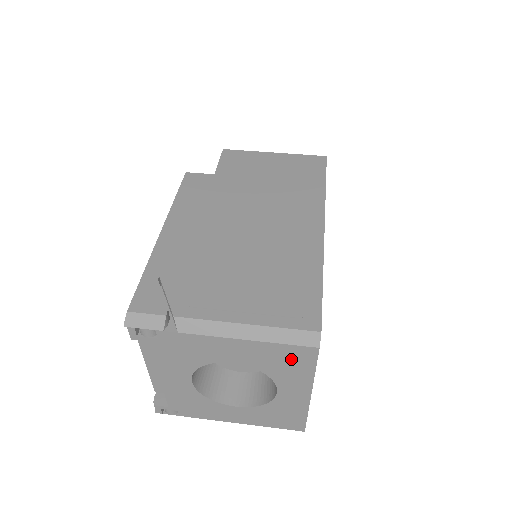
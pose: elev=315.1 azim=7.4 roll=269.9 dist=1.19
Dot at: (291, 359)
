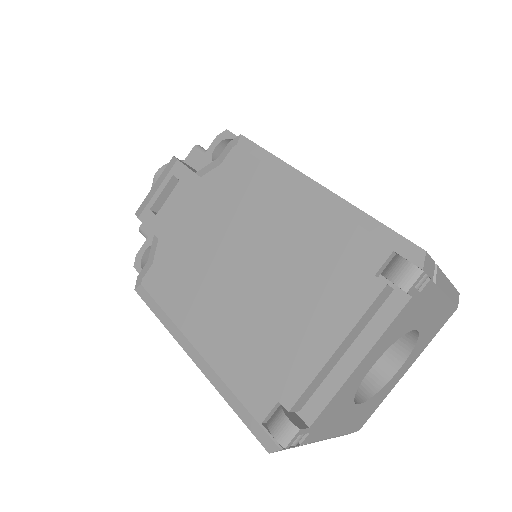
Dot at: (440, 322)
